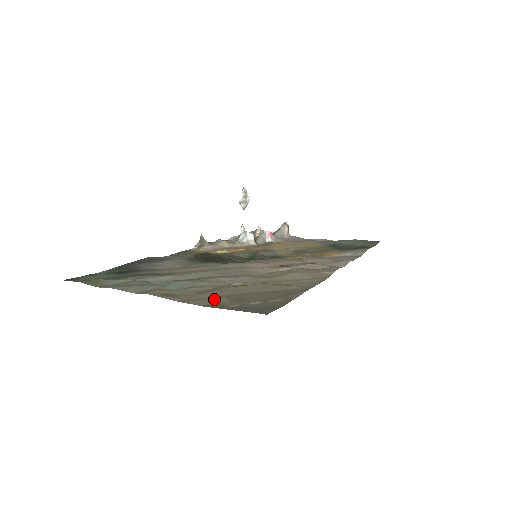
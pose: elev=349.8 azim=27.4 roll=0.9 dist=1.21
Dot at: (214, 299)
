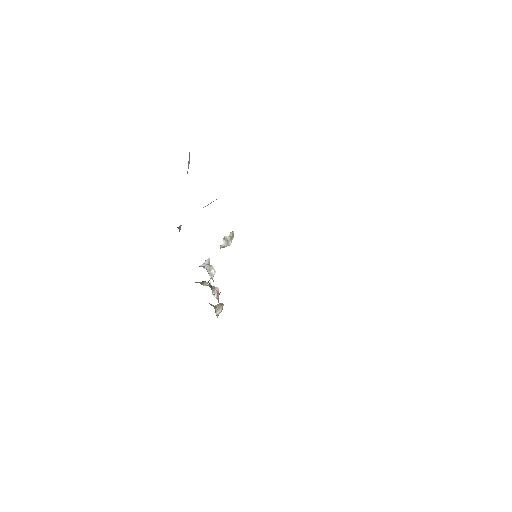
Dot at: occluded
